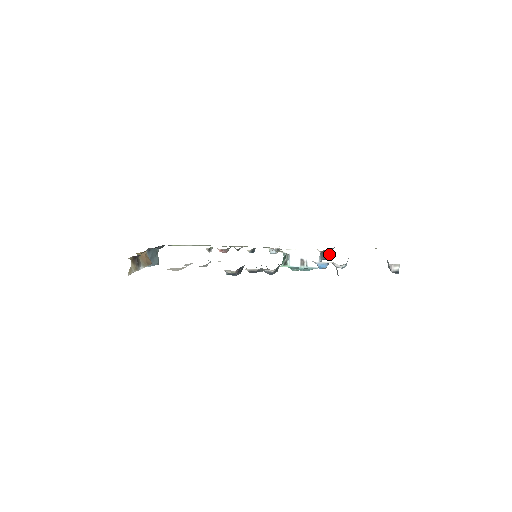
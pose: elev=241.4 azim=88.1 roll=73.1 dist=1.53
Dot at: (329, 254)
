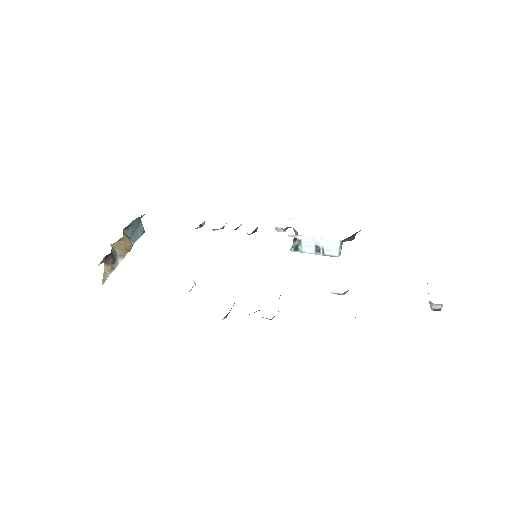
Dot at: (353, 237)
